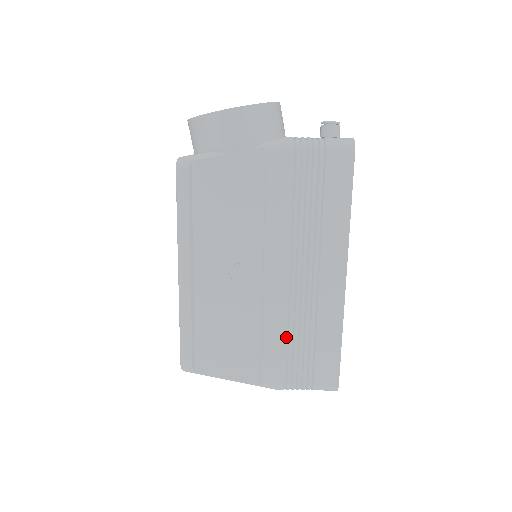
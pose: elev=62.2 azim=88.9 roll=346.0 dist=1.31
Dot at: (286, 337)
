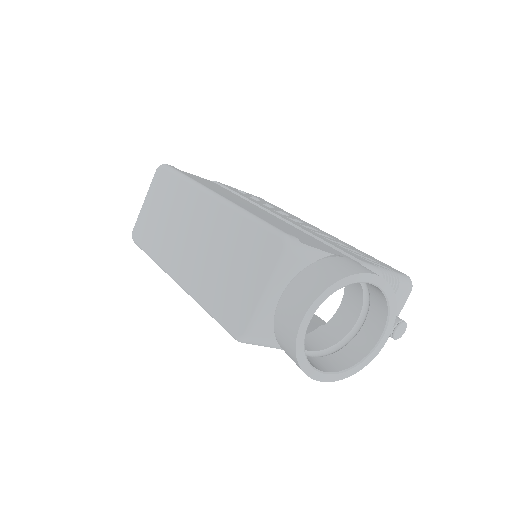
Dot at: occluded
